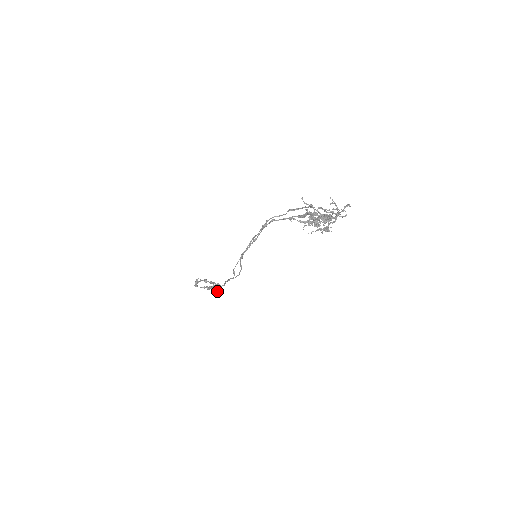
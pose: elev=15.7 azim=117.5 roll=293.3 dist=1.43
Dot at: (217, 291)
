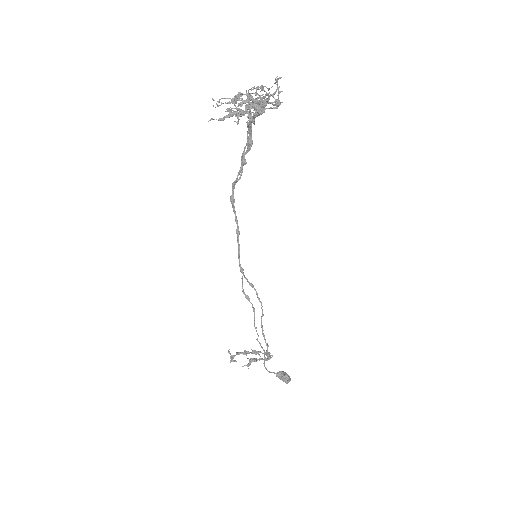
Dot at: (284, 377)
